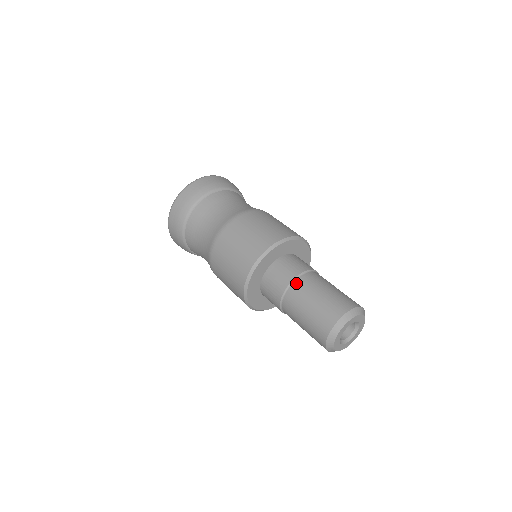
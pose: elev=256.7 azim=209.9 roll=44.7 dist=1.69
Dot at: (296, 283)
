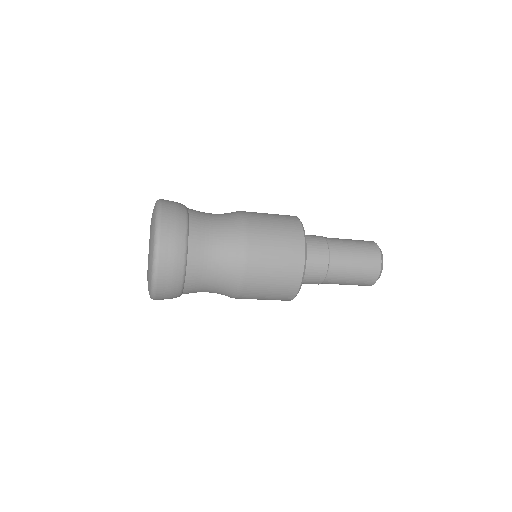
Dot at: (330, 242)
